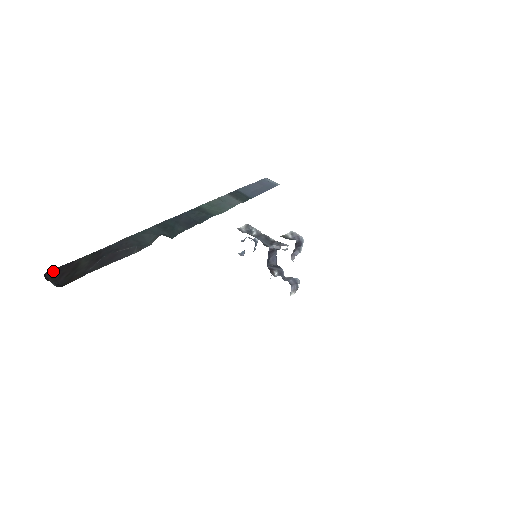
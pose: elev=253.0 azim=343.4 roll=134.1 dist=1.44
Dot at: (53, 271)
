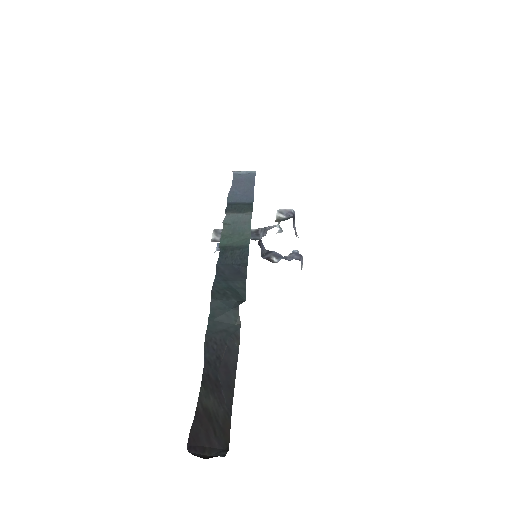
Dot at: (191, 442)
